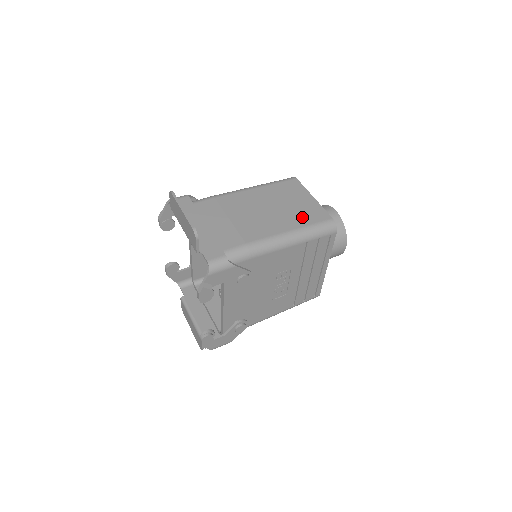
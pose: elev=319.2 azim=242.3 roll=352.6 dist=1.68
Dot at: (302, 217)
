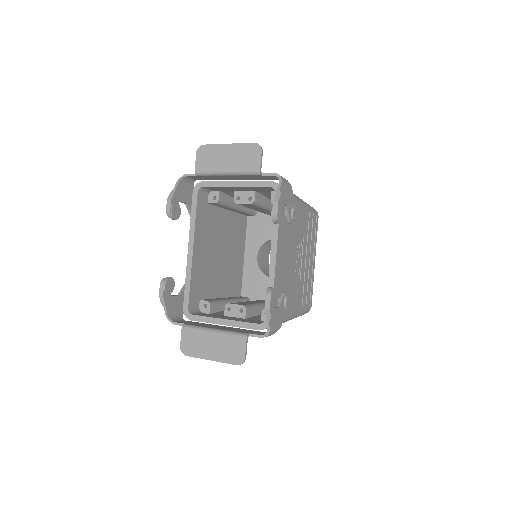
Dot at: occluded
